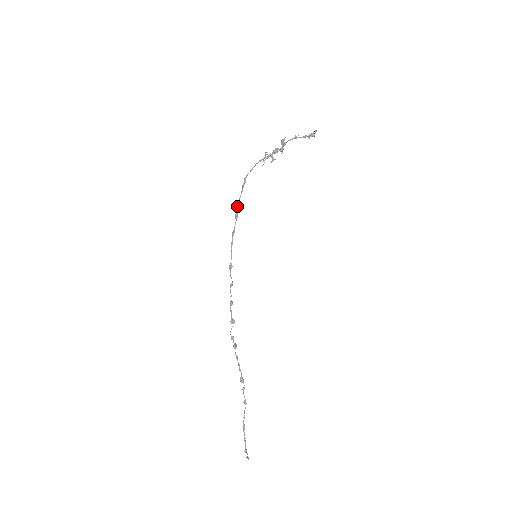
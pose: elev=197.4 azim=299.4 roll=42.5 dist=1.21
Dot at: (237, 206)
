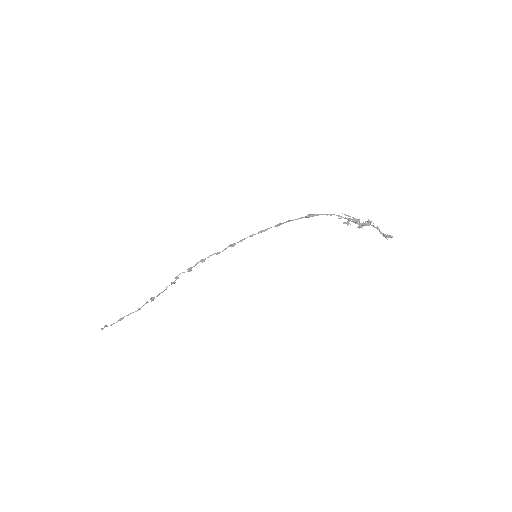
Dot at: (287, 221)
